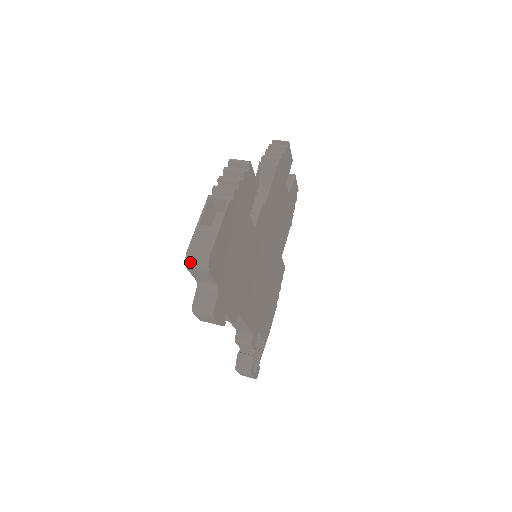
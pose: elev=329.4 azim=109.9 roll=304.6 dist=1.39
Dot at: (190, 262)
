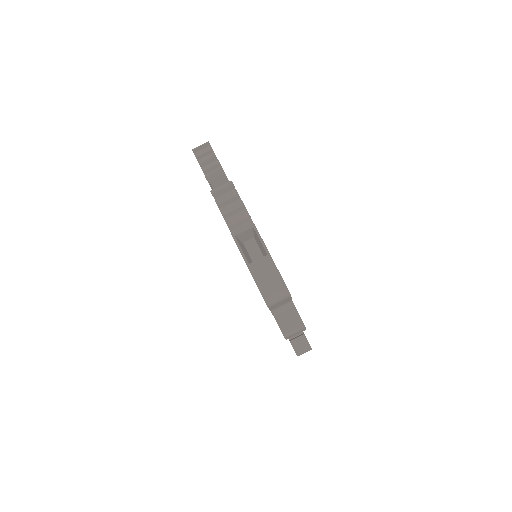
Dot at: (270, 300)
